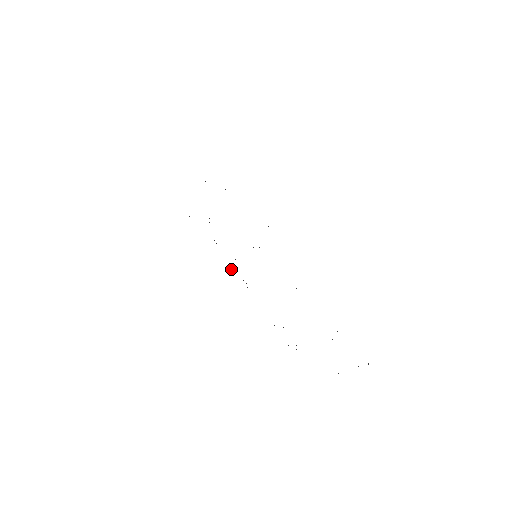
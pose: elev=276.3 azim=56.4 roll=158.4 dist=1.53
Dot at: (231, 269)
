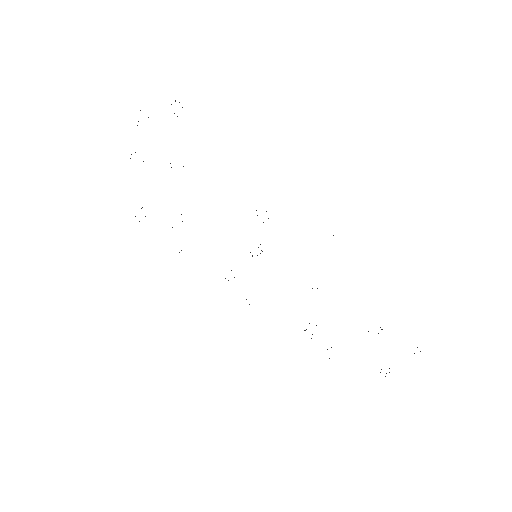
Dot at: occluded
